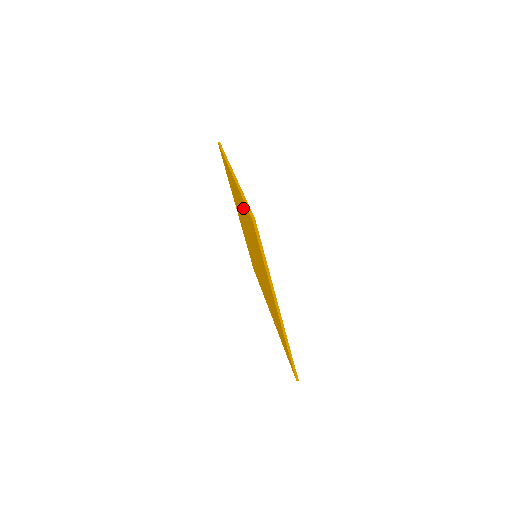
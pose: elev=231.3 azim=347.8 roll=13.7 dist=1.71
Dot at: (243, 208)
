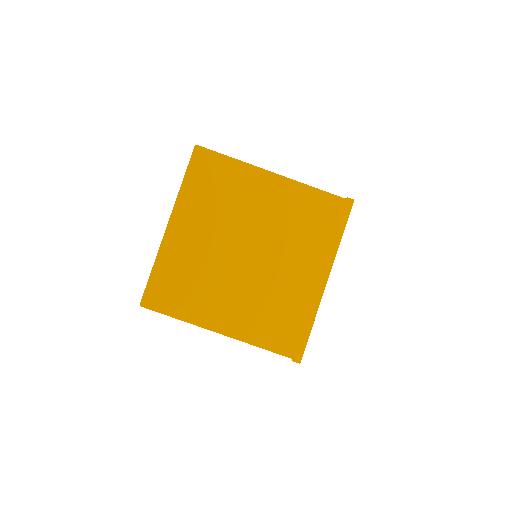
Dot at: (181, 256)
